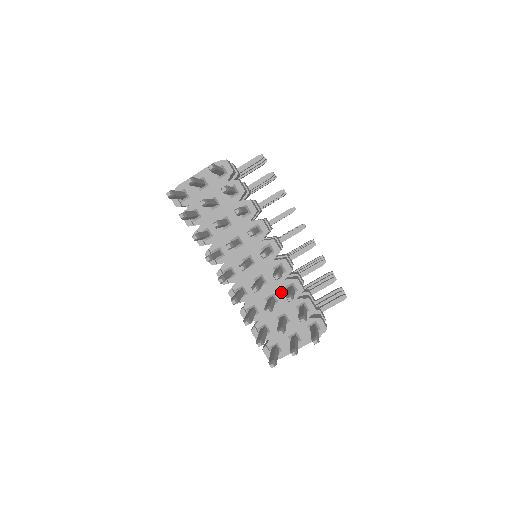
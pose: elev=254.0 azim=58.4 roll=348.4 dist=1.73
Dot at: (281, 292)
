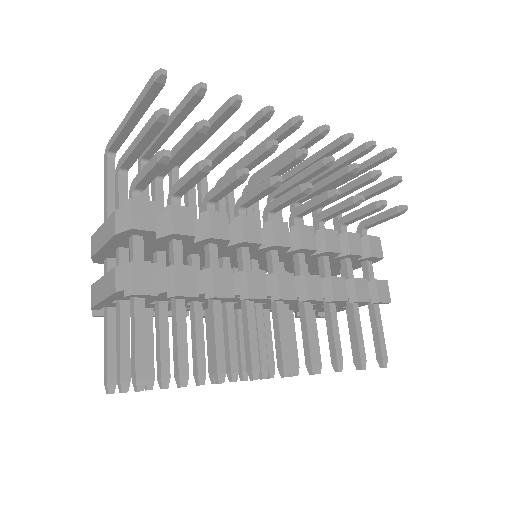
Dot at: (316, 302)
